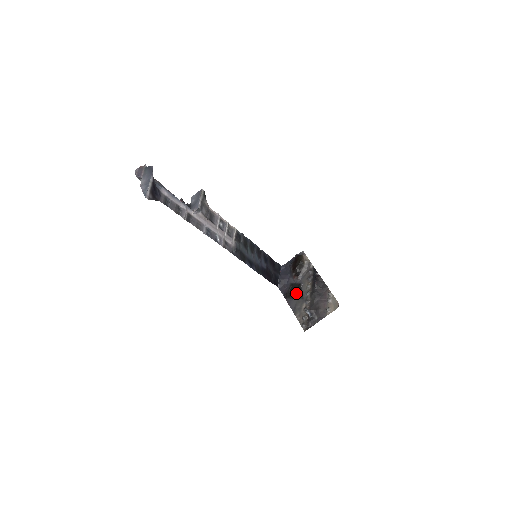
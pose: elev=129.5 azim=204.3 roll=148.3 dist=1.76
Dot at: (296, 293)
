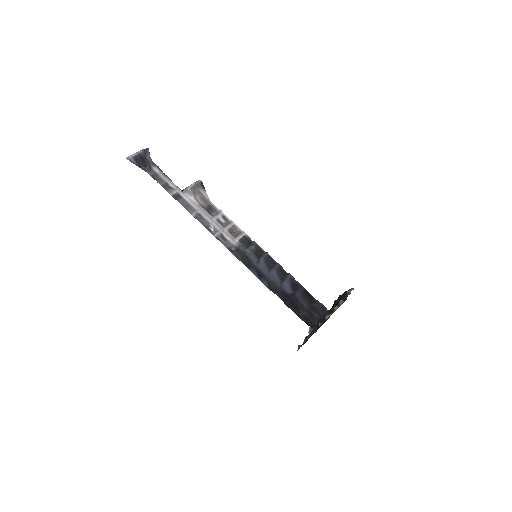
Dot at: occluded
